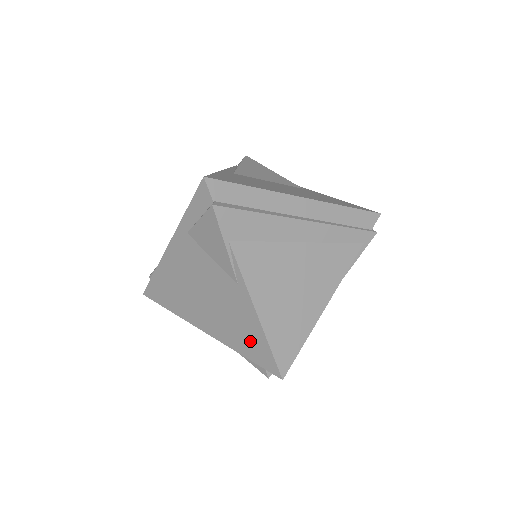
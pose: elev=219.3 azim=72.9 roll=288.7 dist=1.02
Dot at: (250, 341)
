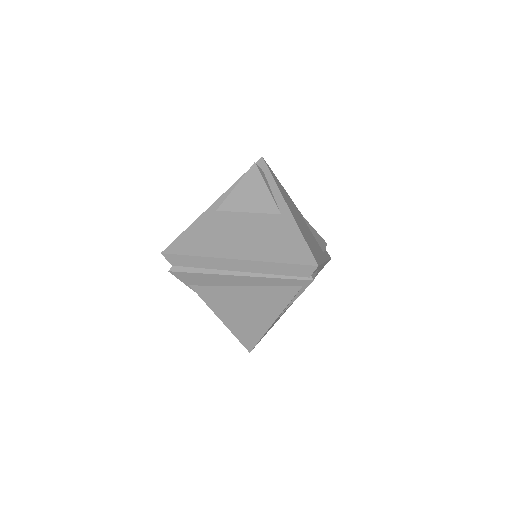
Dot at: occluded
